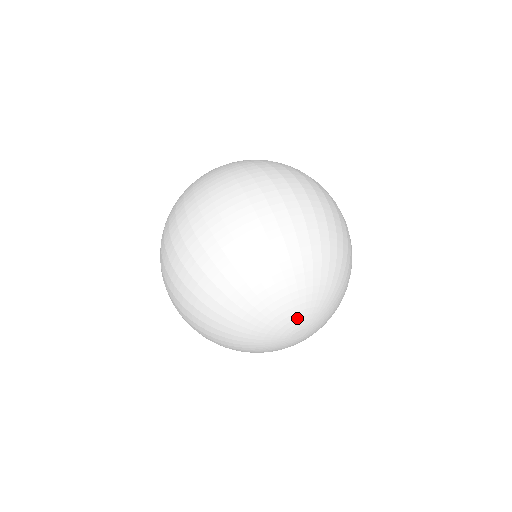
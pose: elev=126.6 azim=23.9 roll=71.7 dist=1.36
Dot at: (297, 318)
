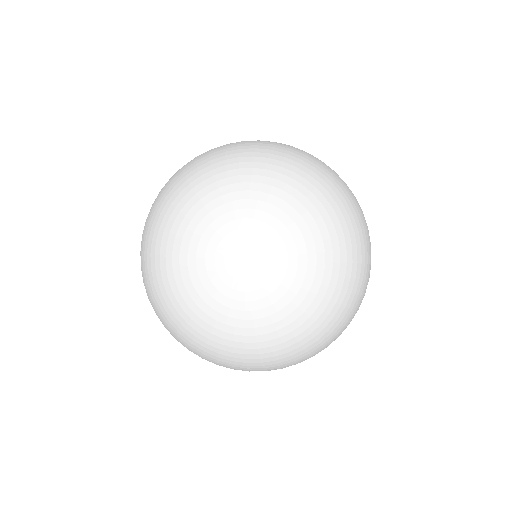
Dot at: (242, 219)
